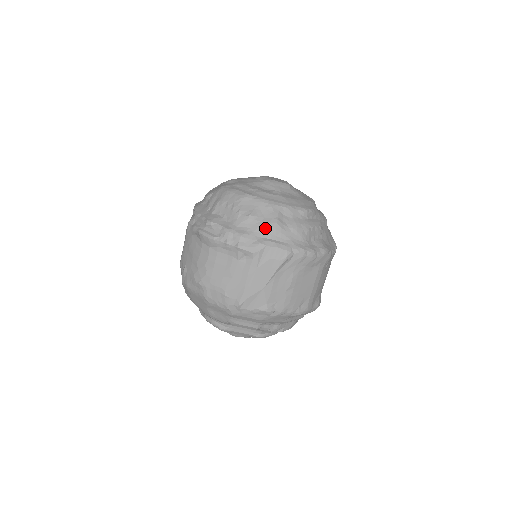
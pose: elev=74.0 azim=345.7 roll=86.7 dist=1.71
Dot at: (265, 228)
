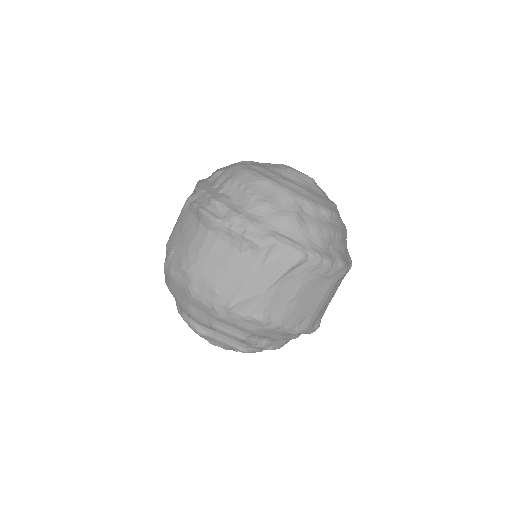
Dot at: (281, 221)
